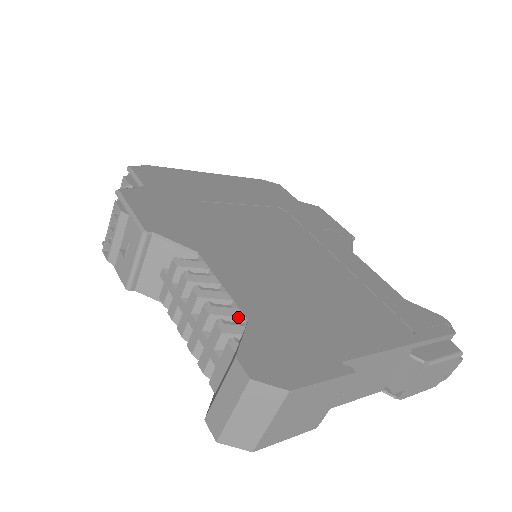
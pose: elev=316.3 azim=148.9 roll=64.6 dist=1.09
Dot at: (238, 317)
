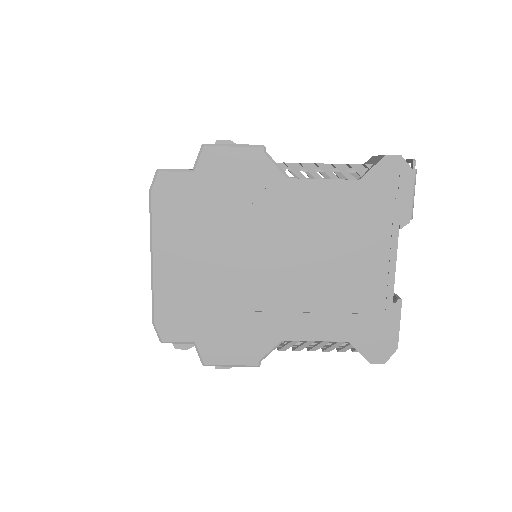
Dot at: occluded
